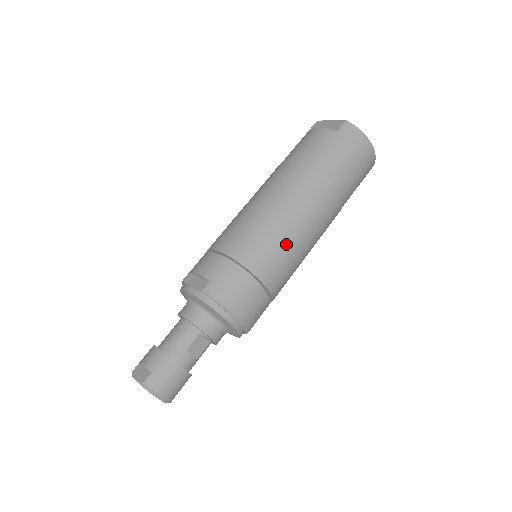
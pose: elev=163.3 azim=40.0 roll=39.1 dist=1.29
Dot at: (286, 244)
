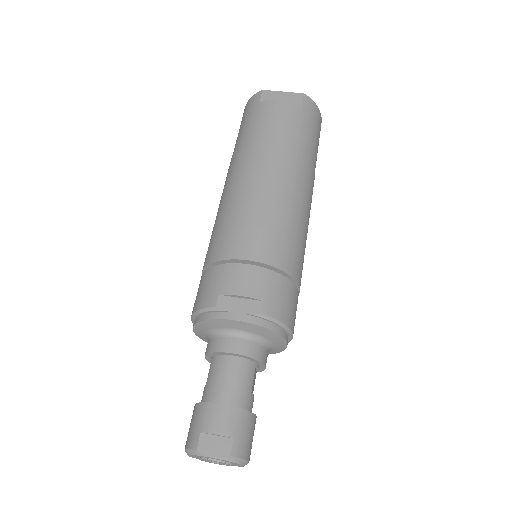
Dot at: (304, 238)
